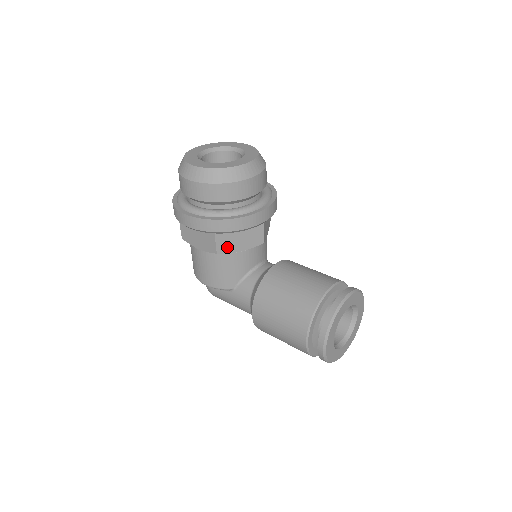
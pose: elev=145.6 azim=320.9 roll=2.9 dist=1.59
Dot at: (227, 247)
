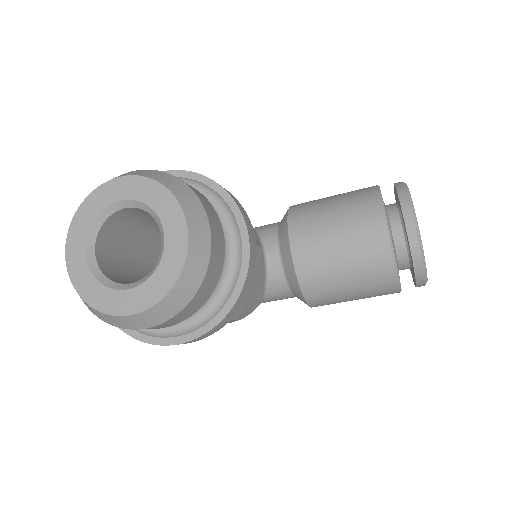
Dot at: occluded
